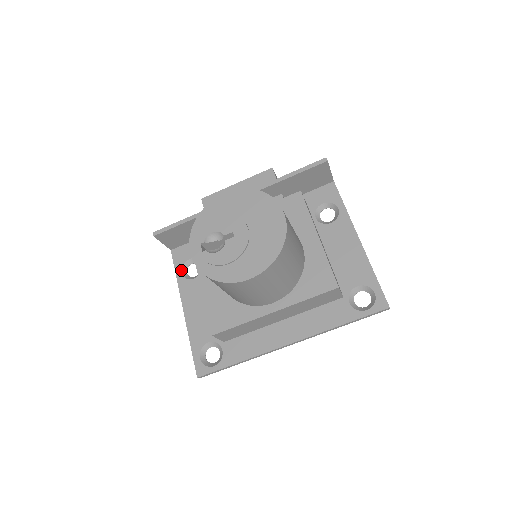
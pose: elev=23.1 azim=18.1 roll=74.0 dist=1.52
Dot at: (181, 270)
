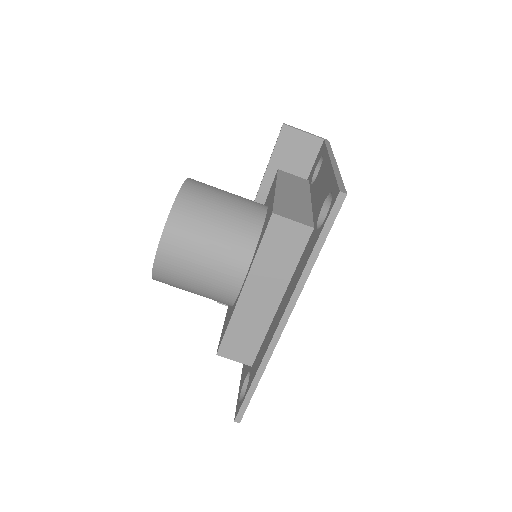
Dot at: occluded
